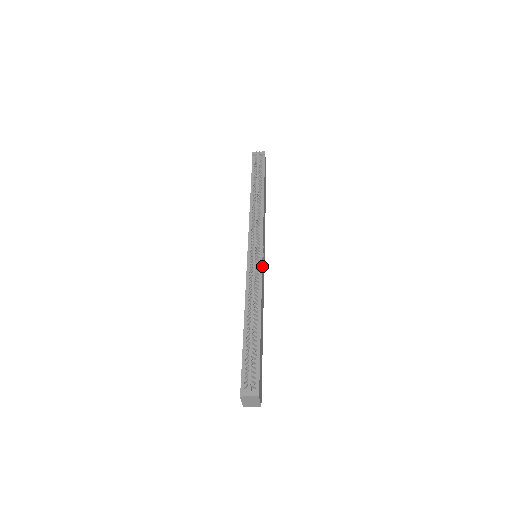
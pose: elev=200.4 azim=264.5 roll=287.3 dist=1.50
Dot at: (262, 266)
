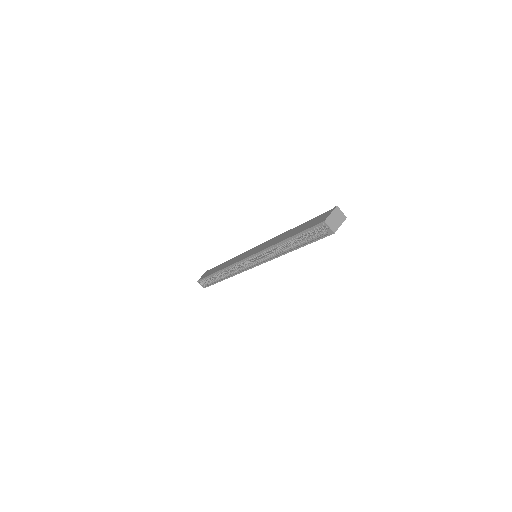
Dot at: occluded
